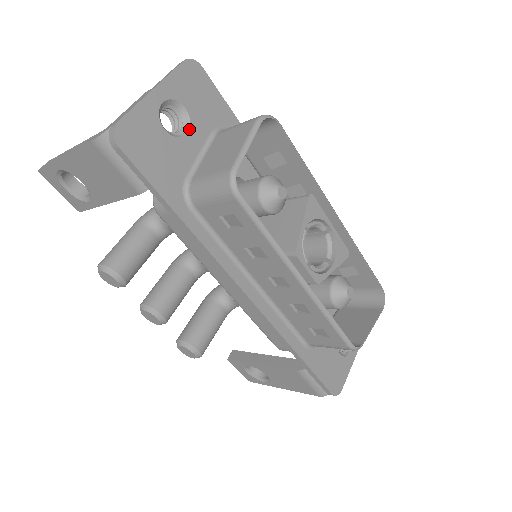
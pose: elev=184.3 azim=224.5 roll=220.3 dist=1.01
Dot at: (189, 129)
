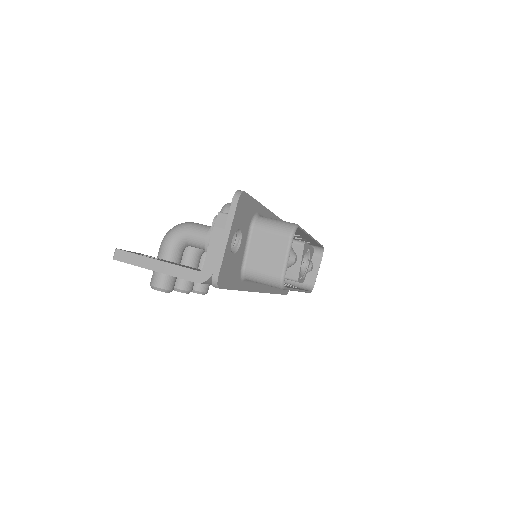
Dot at: (241, 239)
